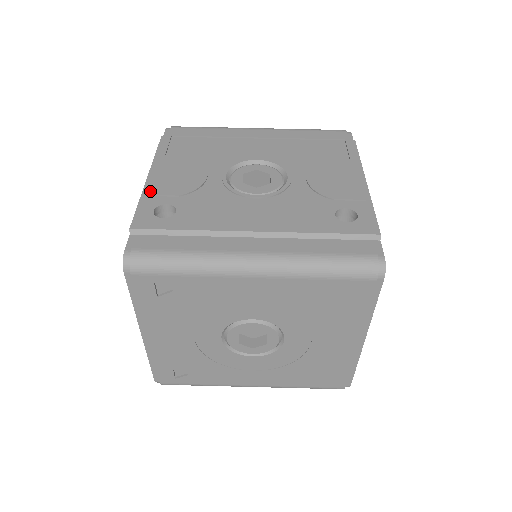
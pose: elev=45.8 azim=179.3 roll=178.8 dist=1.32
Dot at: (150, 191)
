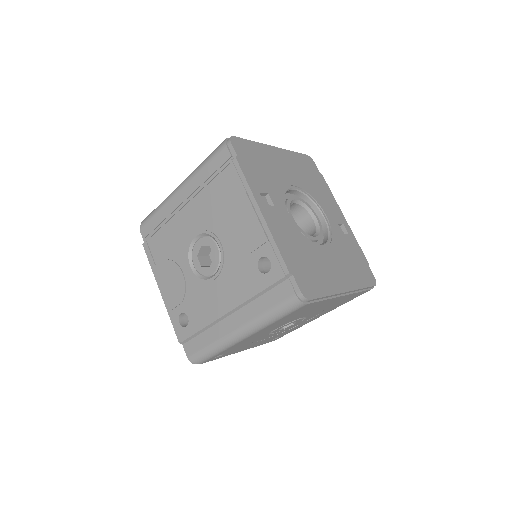
Dot at: (168, 308)
